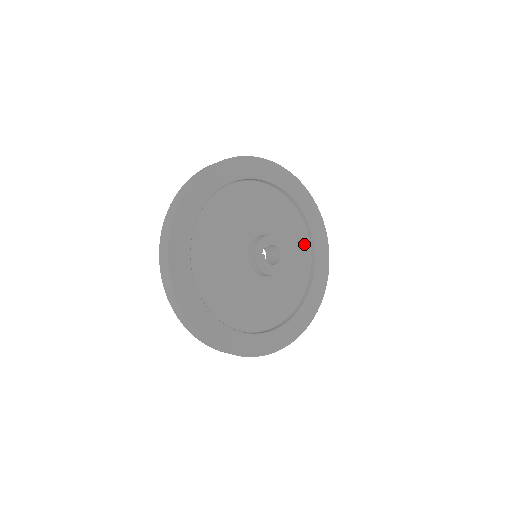
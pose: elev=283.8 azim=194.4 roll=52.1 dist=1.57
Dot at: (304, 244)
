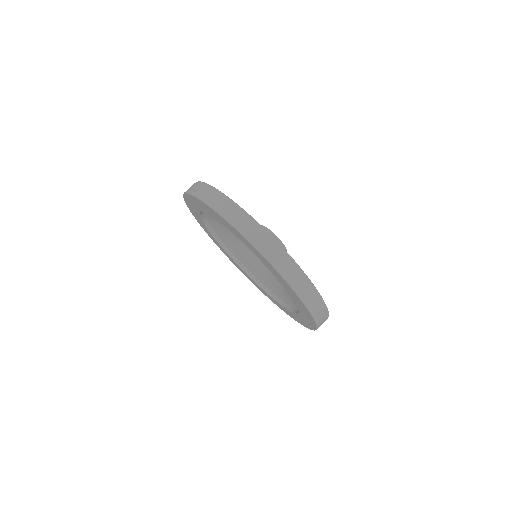
Dot at: occluded
